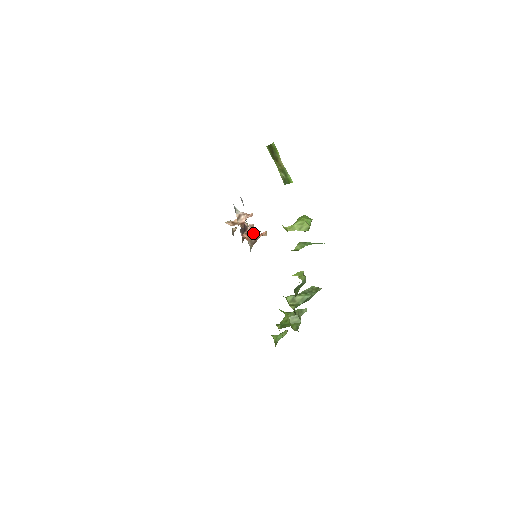
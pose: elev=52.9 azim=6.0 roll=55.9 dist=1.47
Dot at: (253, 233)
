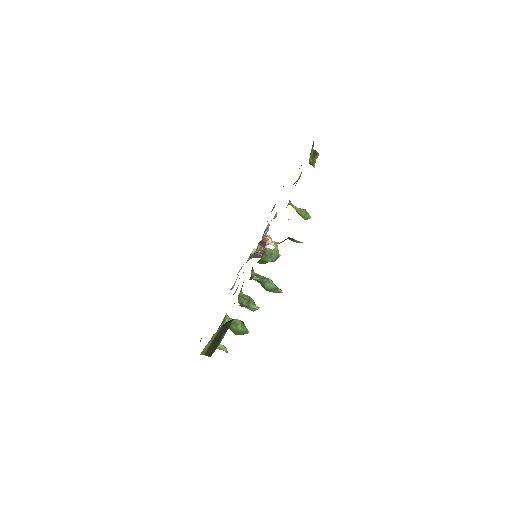
Dot at: occluded
